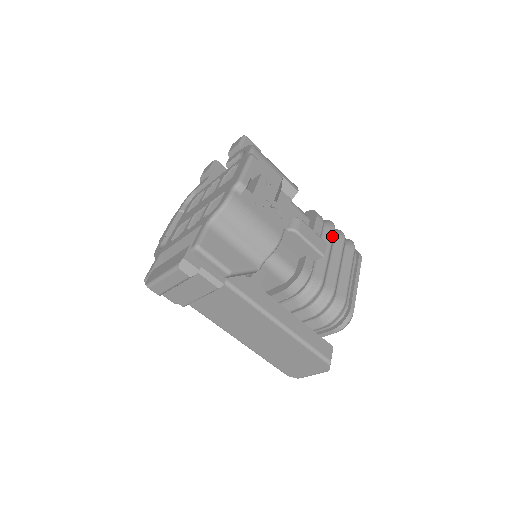
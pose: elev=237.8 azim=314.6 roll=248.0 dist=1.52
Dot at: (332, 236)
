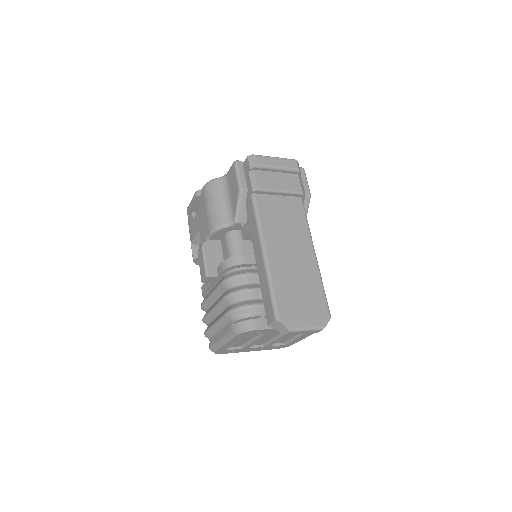
Dot at: occluded
